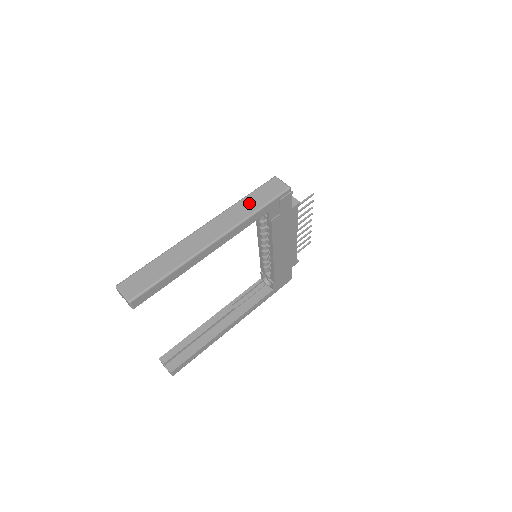
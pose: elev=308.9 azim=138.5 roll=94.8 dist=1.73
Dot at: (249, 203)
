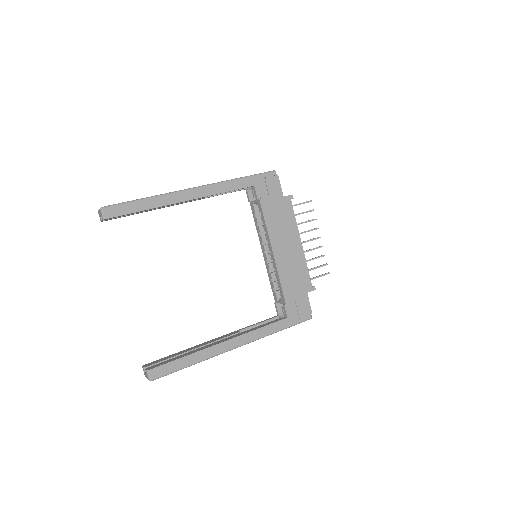
Dot at: occluded
